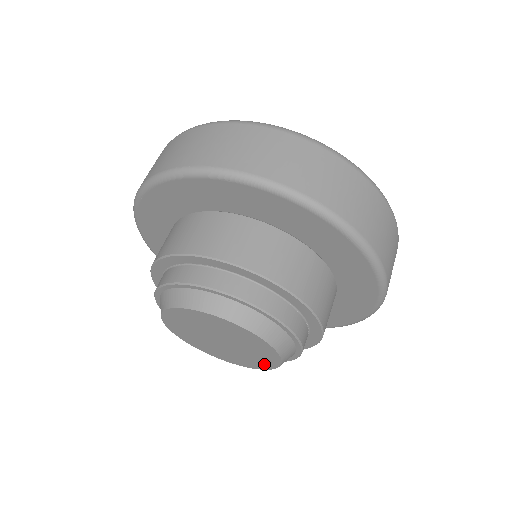
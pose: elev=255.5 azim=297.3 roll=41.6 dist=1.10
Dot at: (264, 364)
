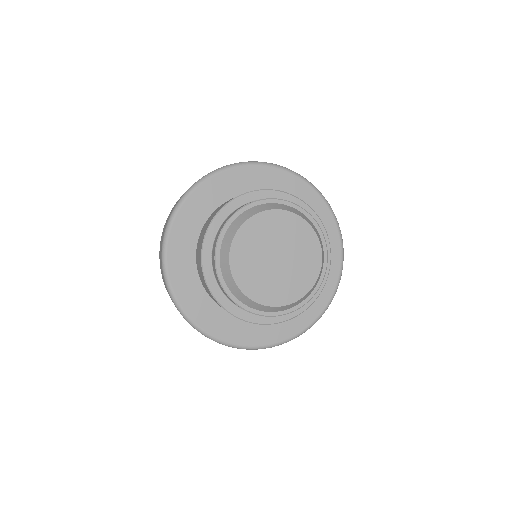
Dot at: (314, 254)
